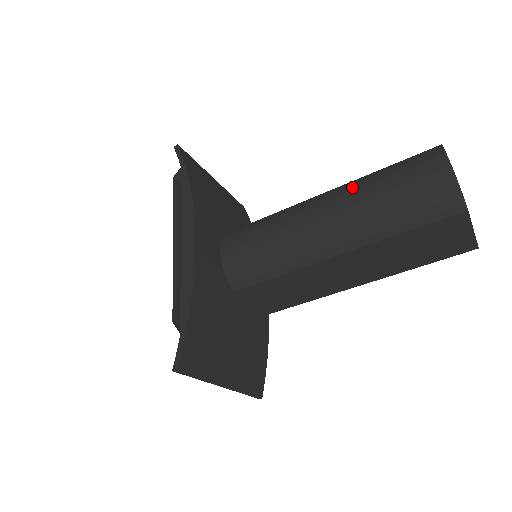
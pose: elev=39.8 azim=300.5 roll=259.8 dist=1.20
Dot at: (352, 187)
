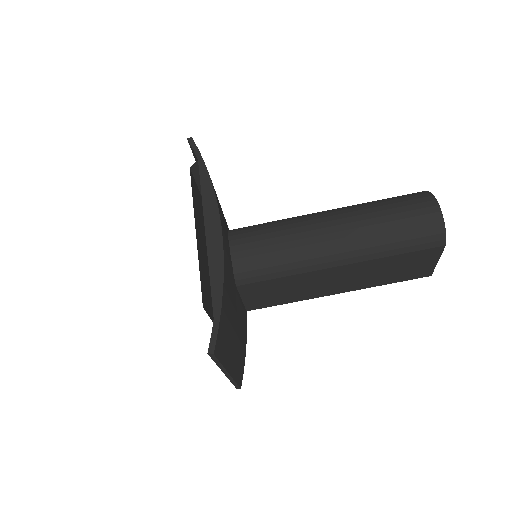
Dot at: (358, 211)
